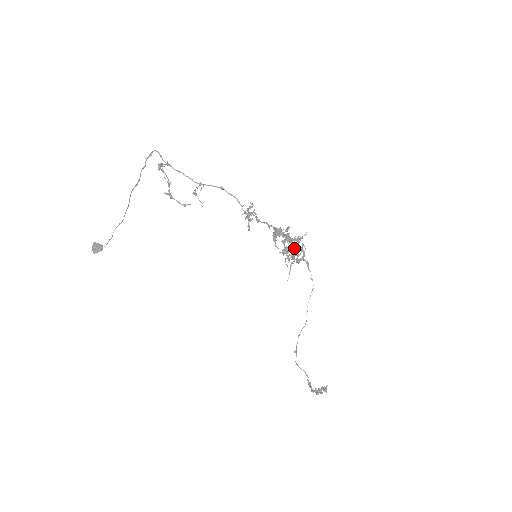
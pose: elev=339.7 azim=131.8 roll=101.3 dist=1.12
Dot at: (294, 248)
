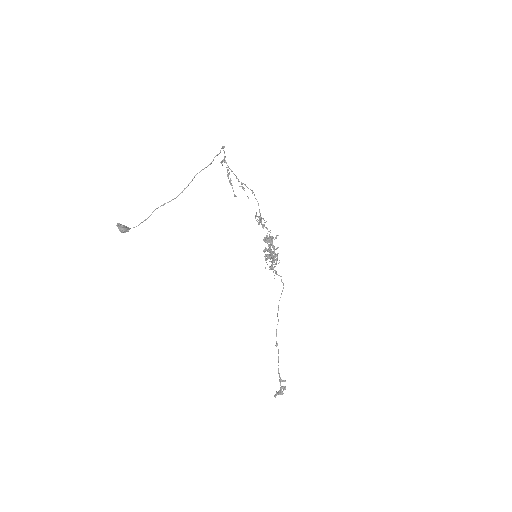
Dot at: occluded
